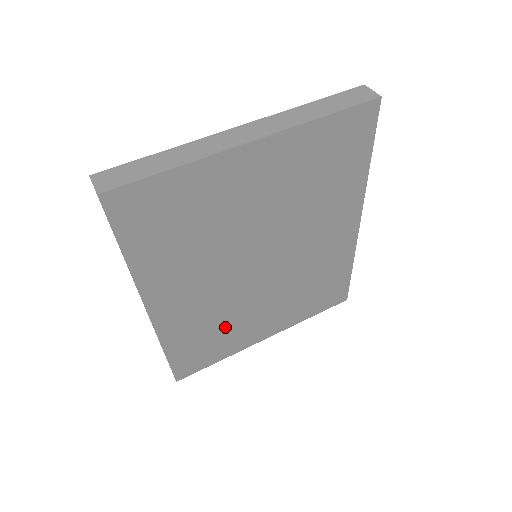
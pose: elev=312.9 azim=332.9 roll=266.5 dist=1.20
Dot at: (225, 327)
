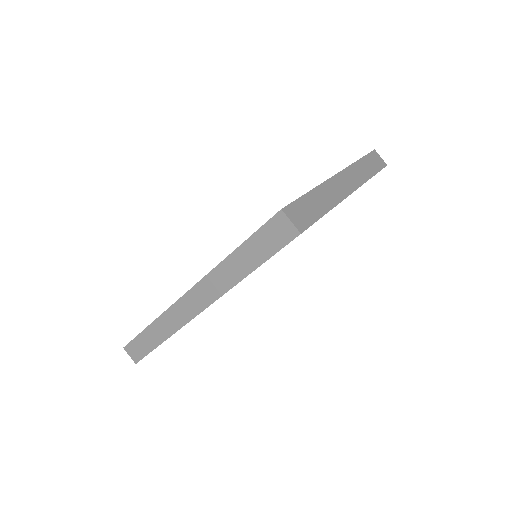
Dot at: occluded
